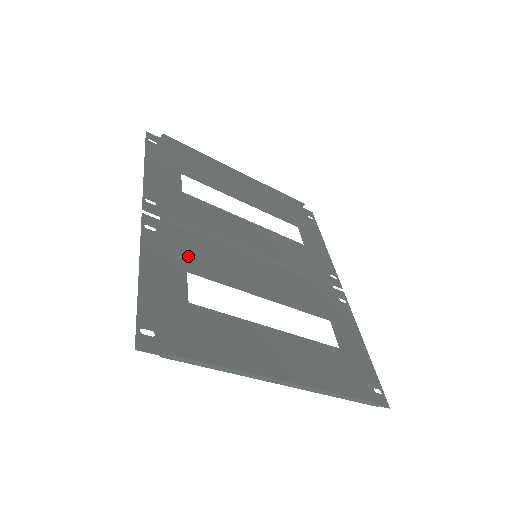
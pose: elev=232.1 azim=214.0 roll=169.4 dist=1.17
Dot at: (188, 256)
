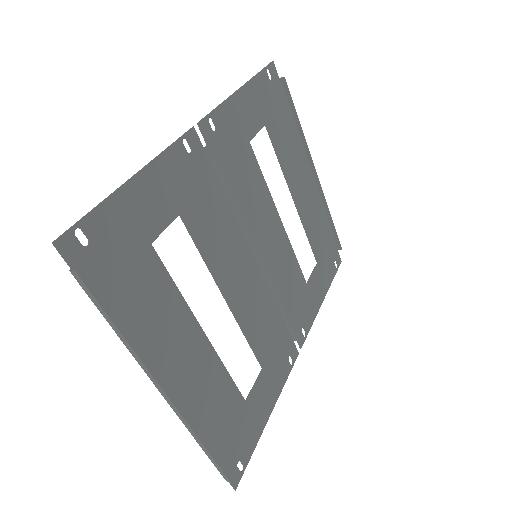
Dot at: (195, 202)
